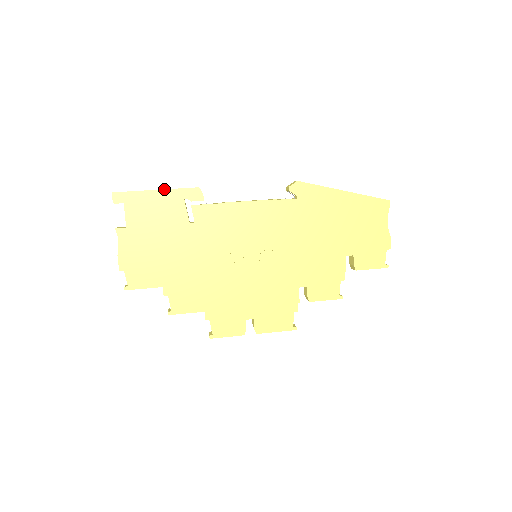
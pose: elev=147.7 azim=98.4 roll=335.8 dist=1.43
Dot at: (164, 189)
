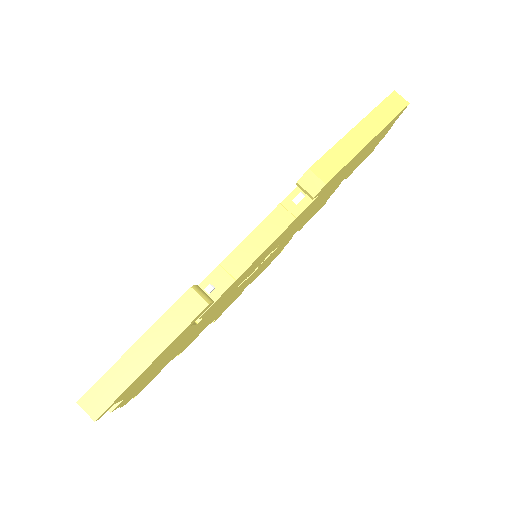
Dot at: (164, 350)
